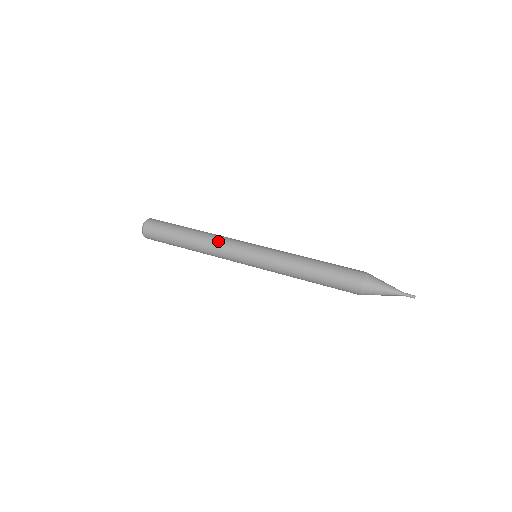
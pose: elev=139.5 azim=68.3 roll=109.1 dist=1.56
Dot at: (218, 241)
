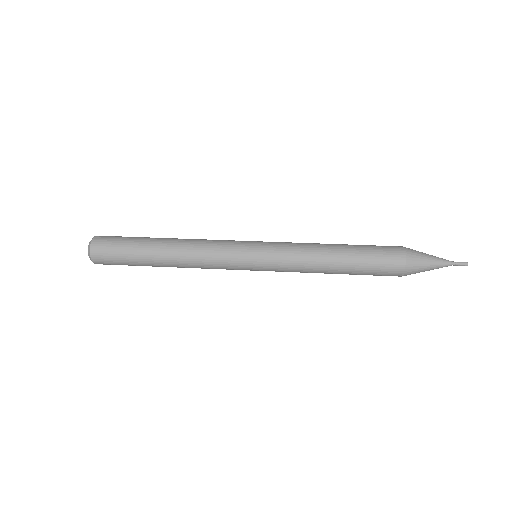
Dot at: (202, 253)
